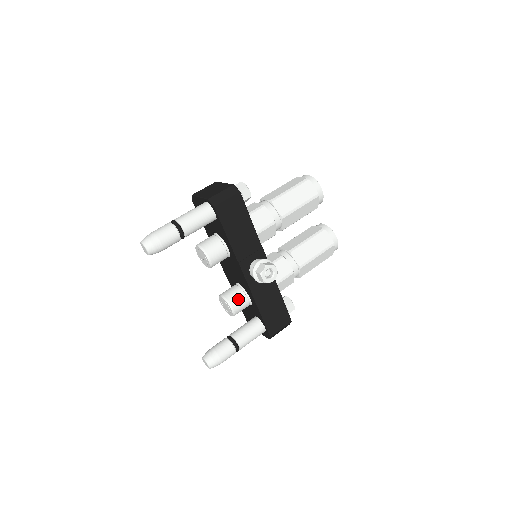
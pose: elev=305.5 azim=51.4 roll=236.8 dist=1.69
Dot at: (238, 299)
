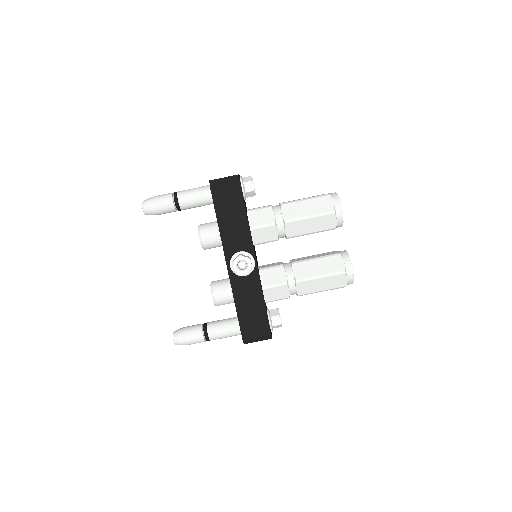
Dot at: (222, 289)
